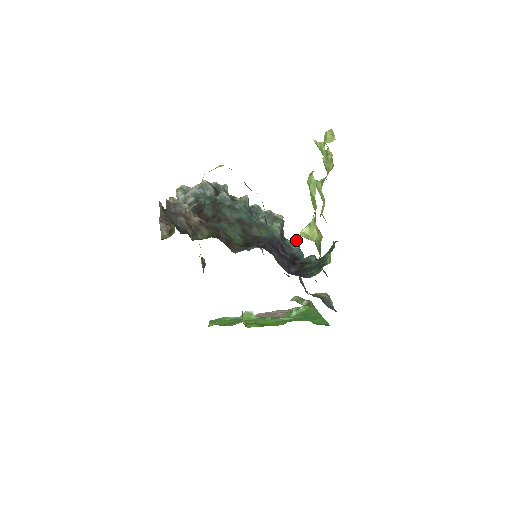
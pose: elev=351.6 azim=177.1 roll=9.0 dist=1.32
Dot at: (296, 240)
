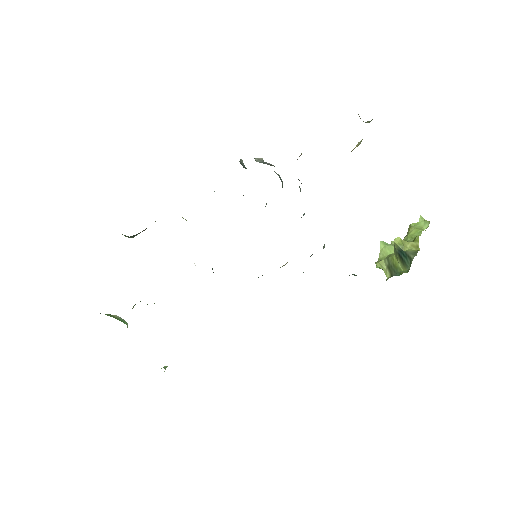
Dot at: occluded
